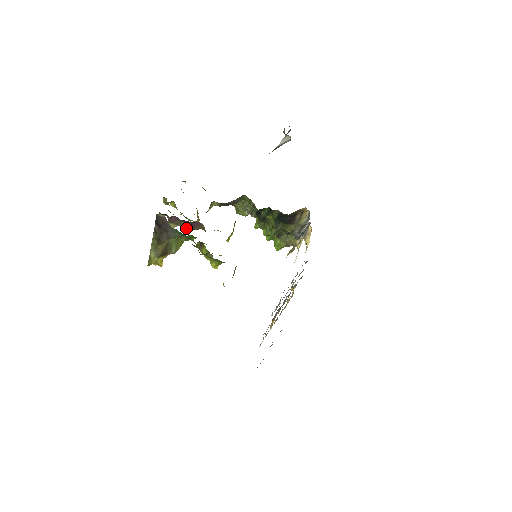
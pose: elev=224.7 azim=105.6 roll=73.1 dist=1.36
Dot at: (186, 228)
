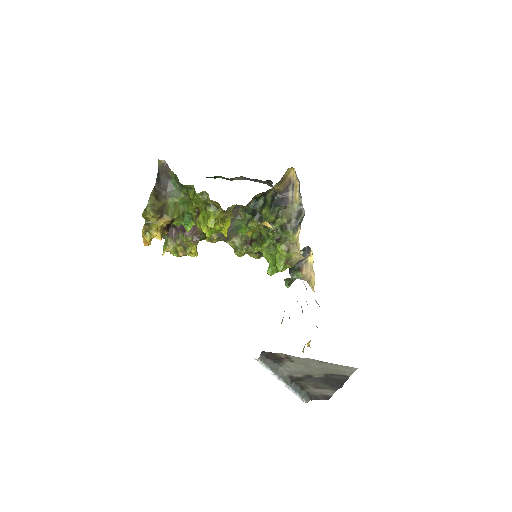
Dot at: (184, 234)
